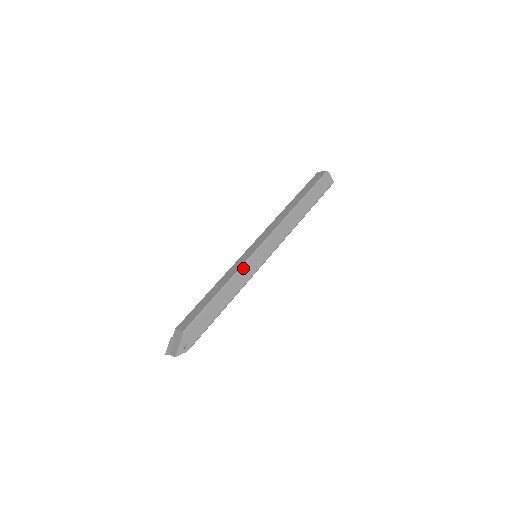
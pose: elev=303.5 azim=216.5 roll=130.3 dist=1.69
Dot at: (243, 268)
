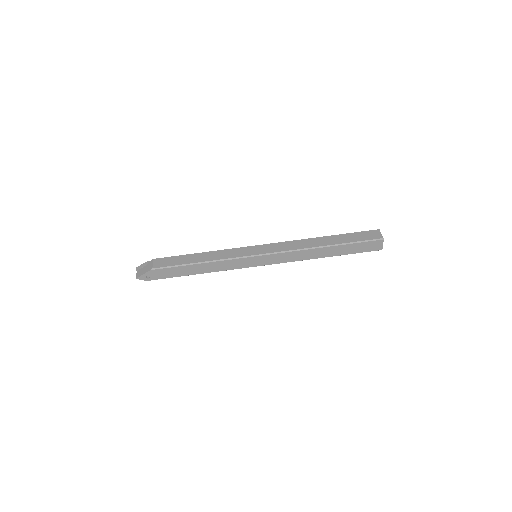
Dot at: (233, 260)
